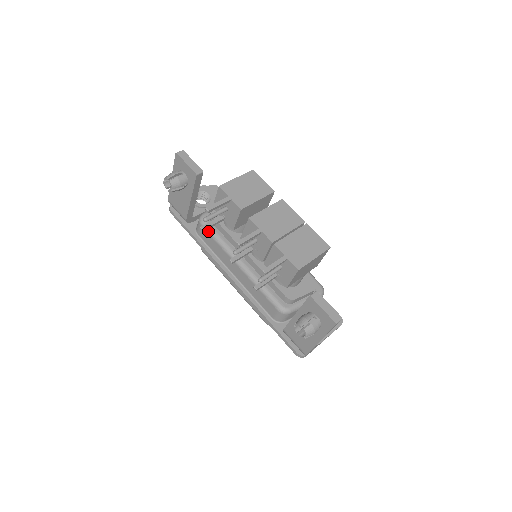
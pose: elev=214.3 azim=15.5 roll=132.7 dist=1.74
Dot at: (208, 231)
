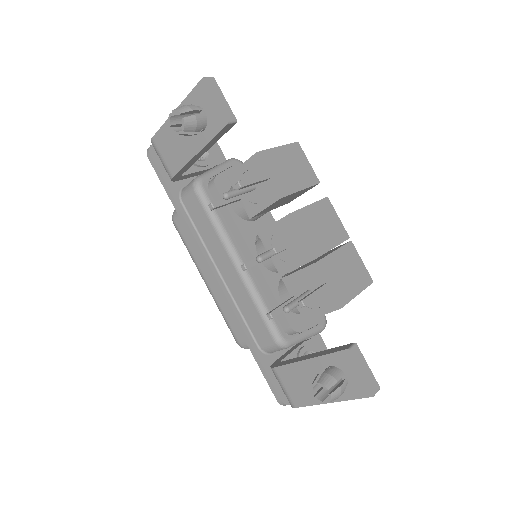
Dot at: (203, 204)
